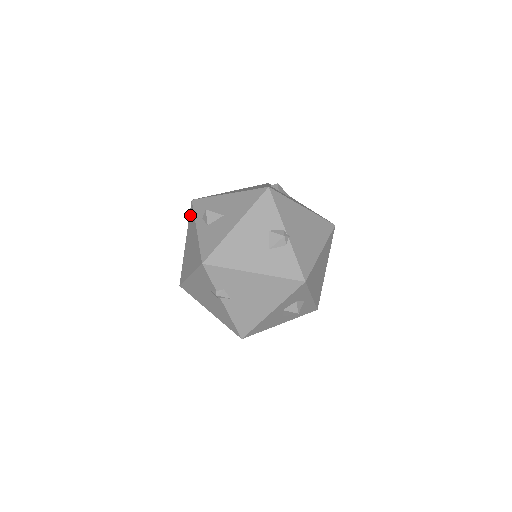
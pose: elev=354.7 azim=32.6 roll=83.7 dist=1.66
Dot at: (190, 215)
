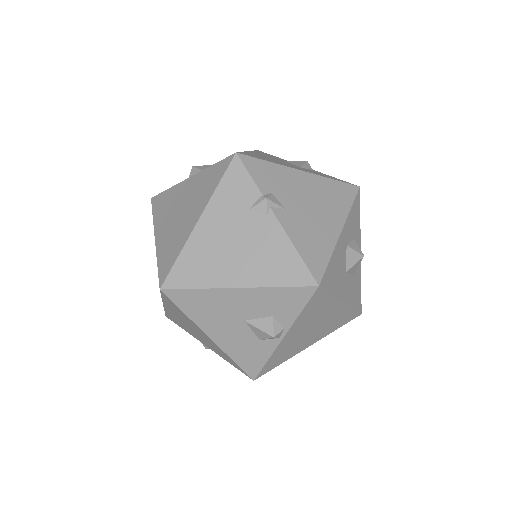
Dot at: (155, 206)
